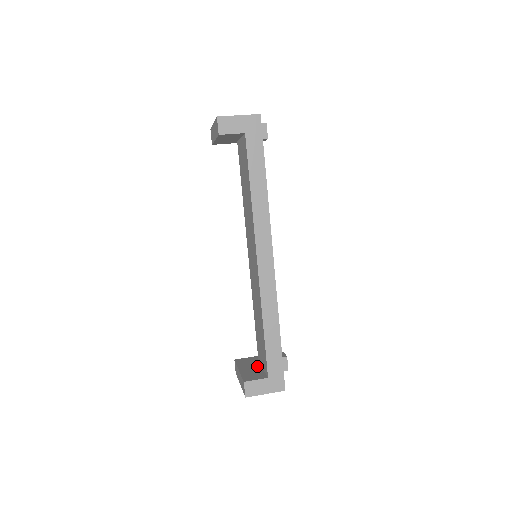
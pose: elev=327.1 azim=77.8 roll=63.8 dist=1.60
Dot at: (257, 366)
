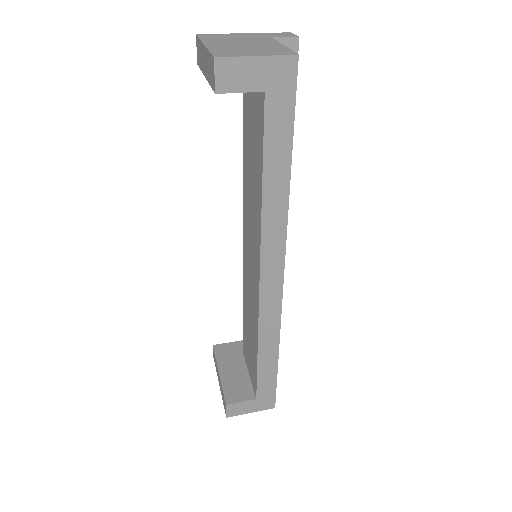
Dot at: (242, 367)
